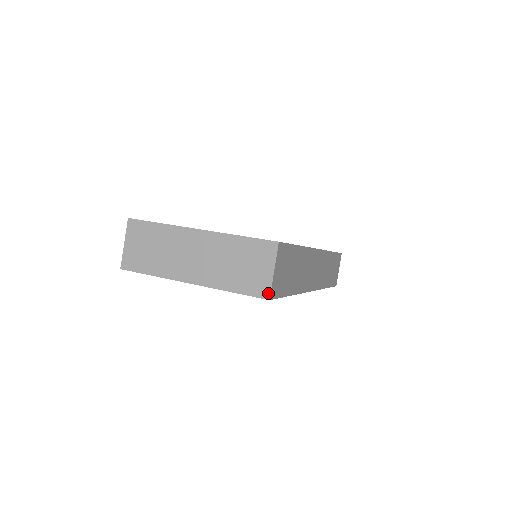
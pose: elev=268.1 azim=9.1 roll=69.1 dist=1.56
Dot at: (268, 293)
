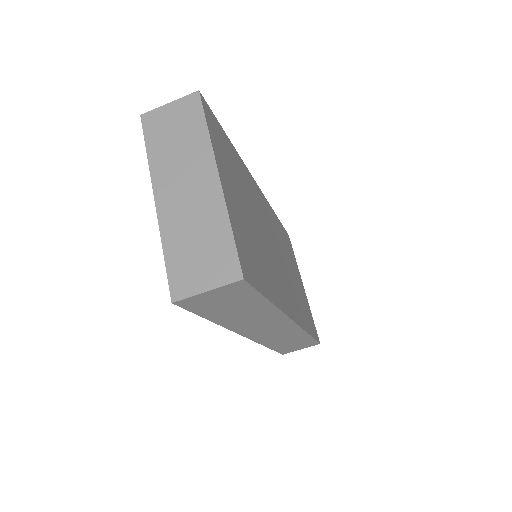
Dot at: (179, 297)
